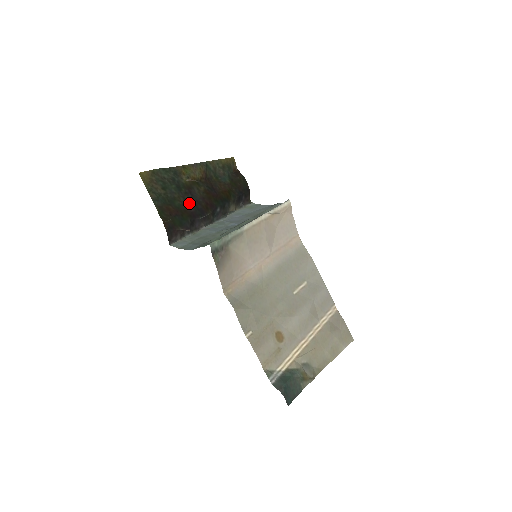
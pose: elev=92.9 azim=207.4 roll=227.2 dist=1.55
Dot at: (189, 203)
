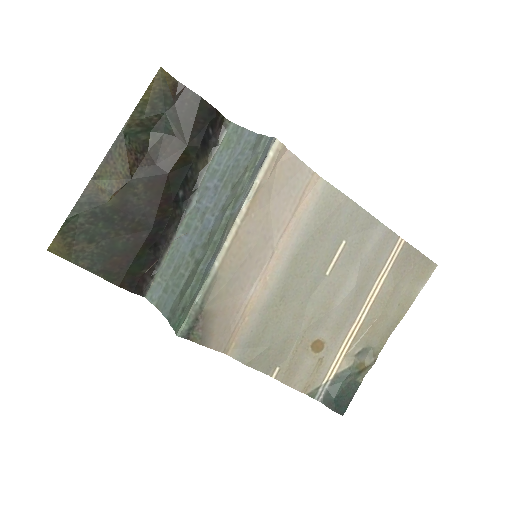
Dot at: (135, 229)
